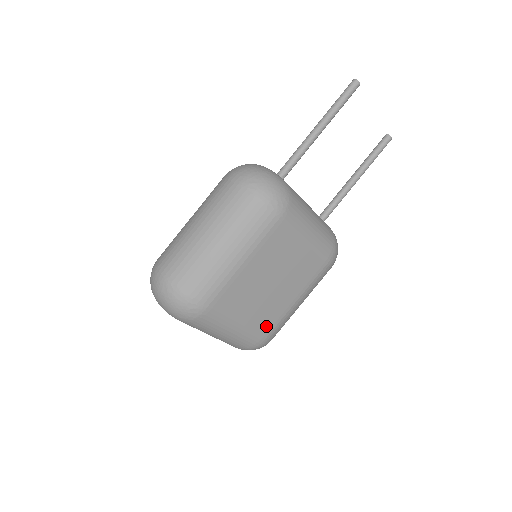
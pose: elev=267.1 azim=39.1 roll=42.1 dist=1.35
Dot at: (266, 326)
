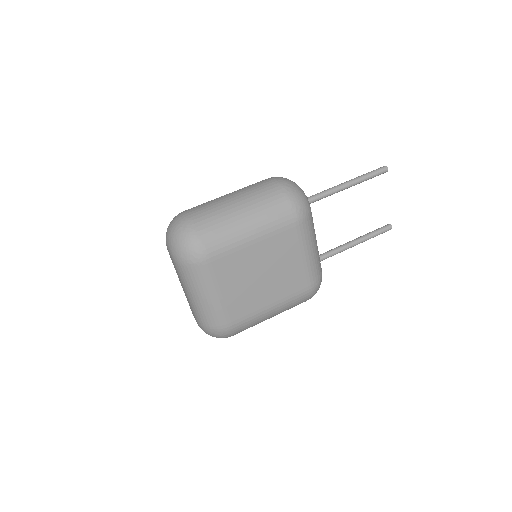
Dot at: (238, 313)
